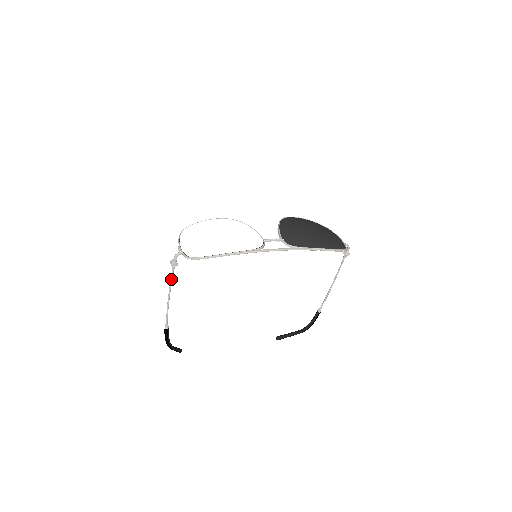
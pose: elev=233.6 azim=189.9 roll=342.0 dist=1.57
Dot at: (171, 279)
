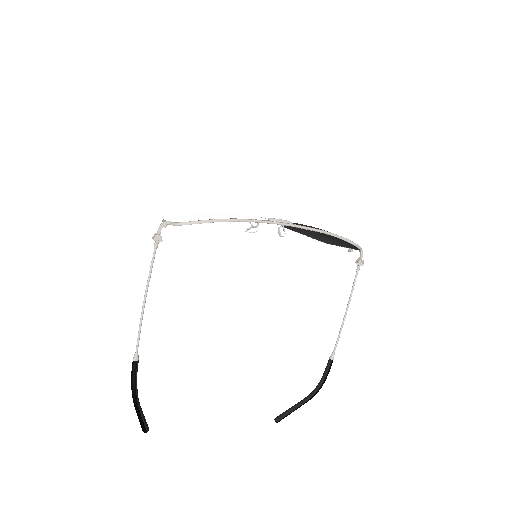
Dot at: (151, 266)
